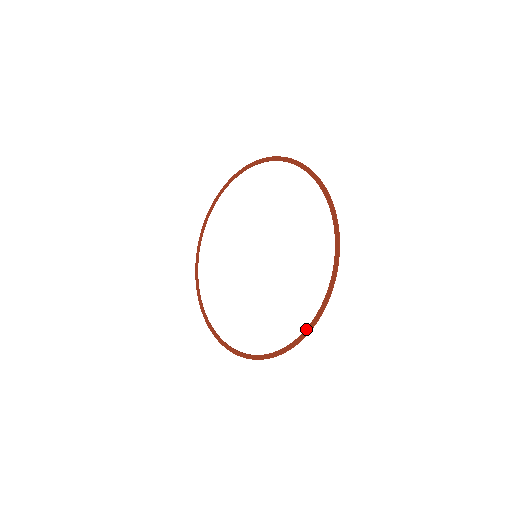
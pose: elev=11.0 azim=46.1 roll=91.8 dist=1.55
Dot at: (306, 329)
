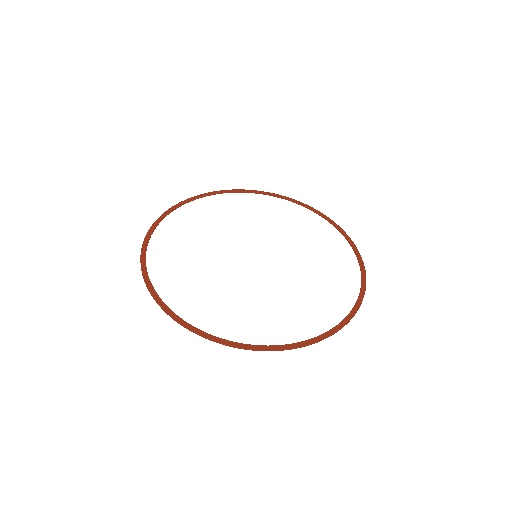
Dot at: (277, 345)
